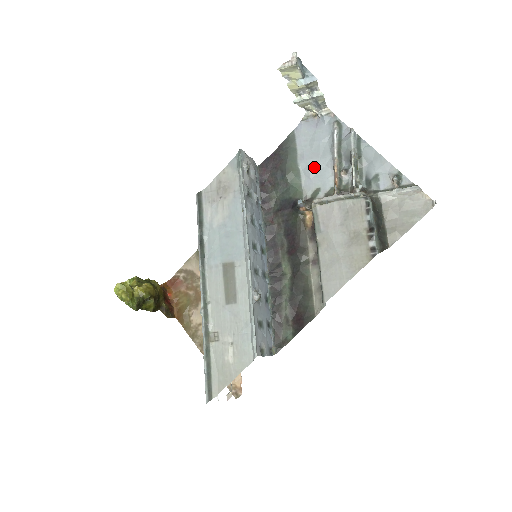
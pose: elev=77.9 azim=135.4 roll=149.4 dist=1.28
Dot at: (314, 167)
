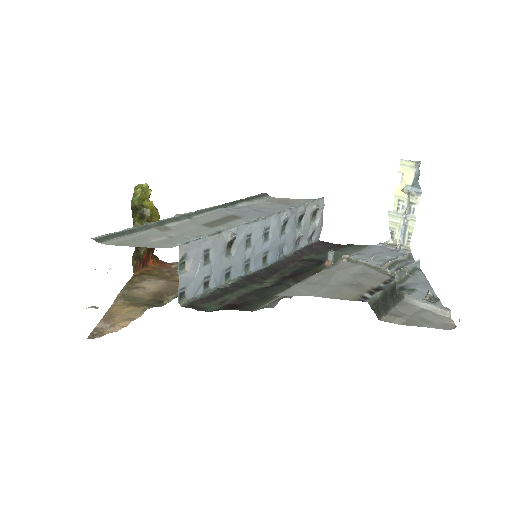
Dot at: (364, 260)
